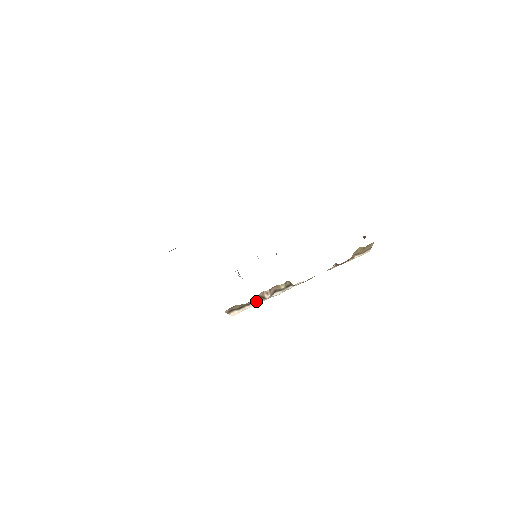
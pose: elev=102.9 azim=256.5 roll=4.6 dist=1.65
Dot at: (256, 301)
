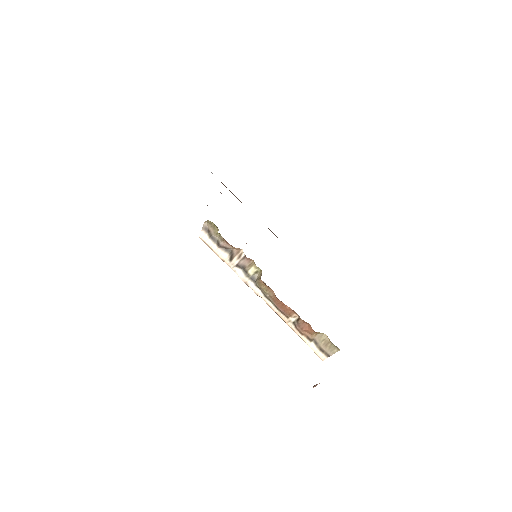
Dot at: (224, 253)
